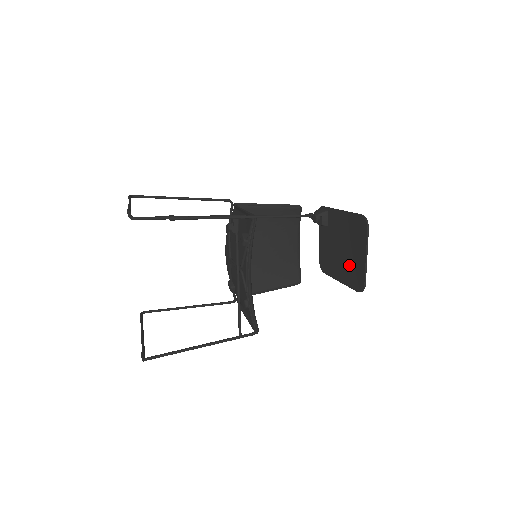
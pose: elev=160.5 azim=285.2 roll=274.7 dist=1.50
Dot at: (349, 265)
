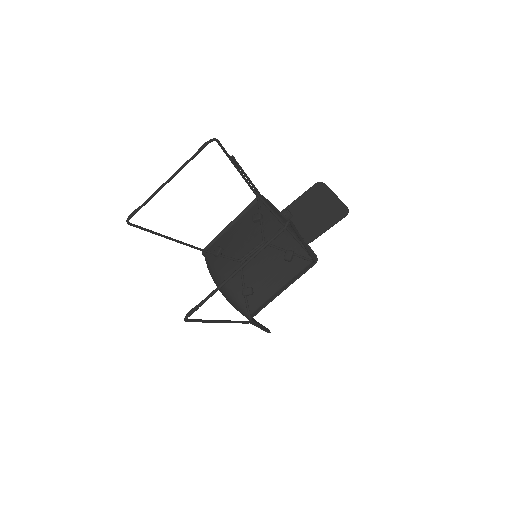
Dot at: (328, 212)
